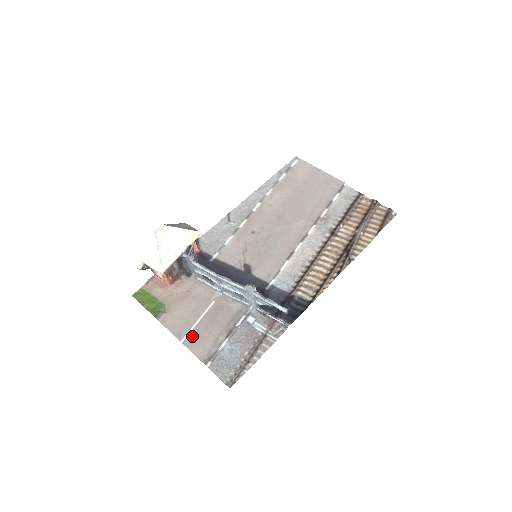
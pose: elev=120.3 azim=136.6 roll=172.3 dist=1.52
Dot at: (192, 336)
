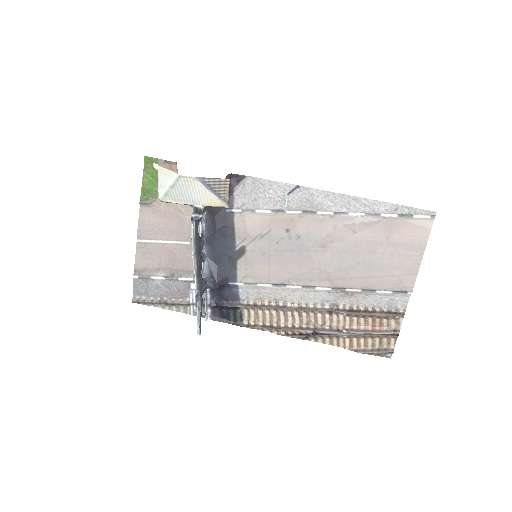
Dot at: (147, 246)
